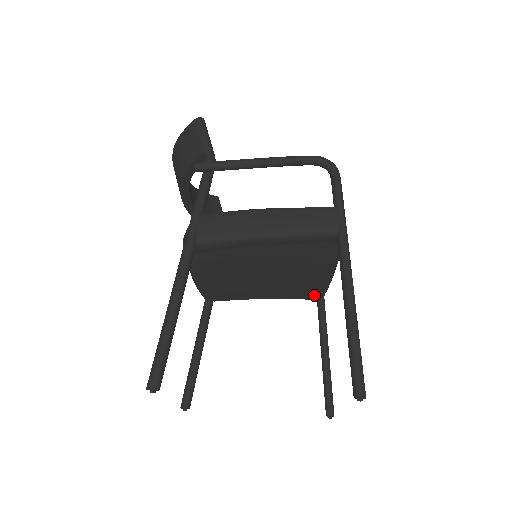
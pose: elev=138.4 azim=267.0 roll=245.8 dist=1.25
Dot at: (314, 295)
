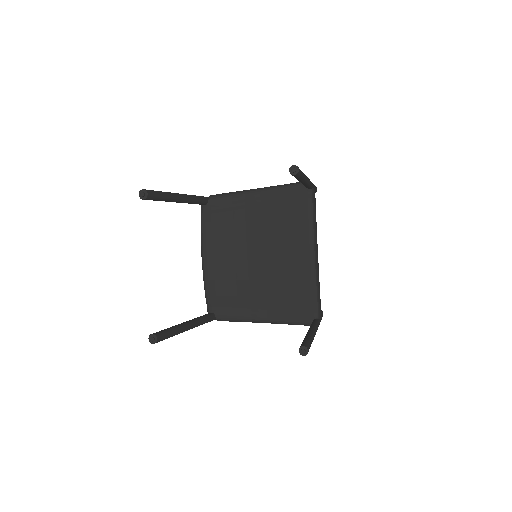
Dot at: (308, 309)
